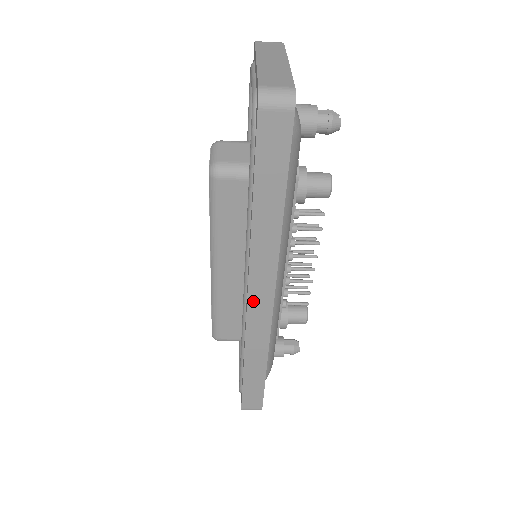
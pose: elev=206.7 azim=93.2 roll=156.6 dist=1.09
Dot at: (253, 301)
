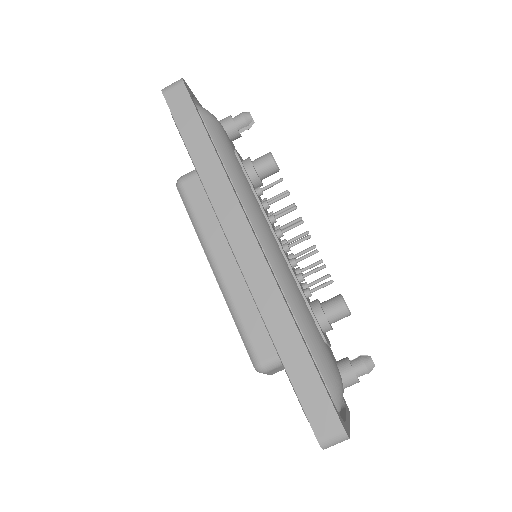
Dot at: (237, 247)
